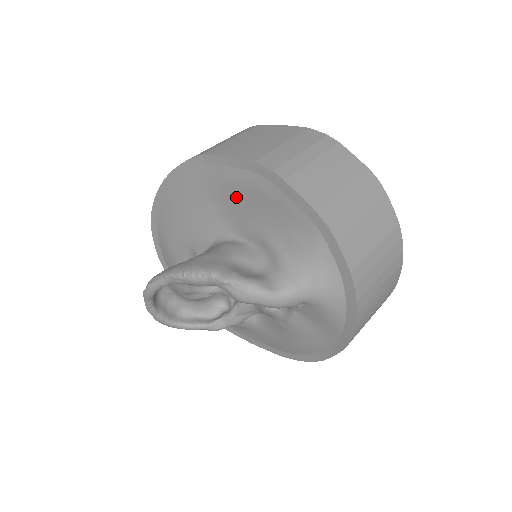
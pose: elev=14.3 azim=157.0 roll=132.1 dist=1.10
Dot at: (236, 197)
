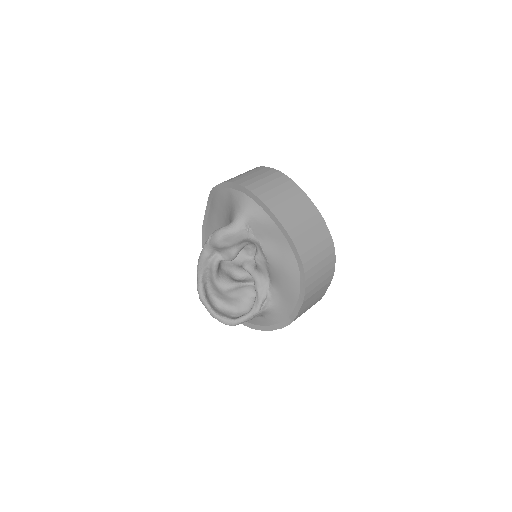
Dot at: (217, 224)
